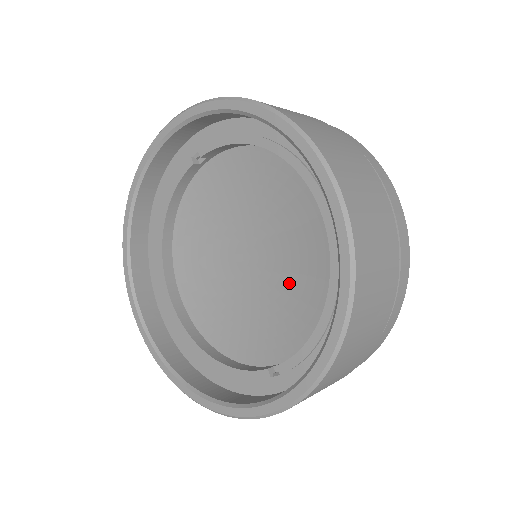
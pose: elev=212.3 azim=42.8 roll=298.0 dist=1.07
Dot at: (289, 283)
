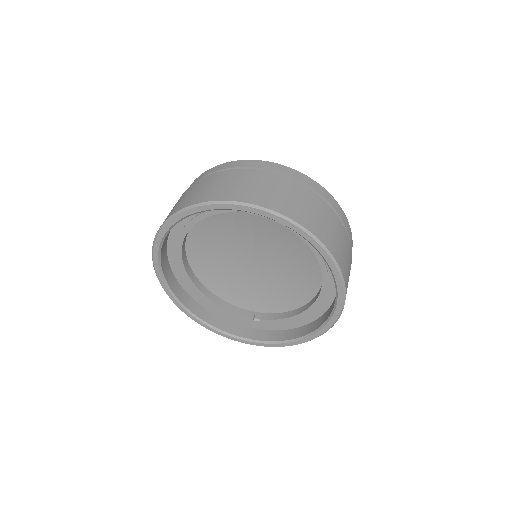
Dot at: (278, 283)
